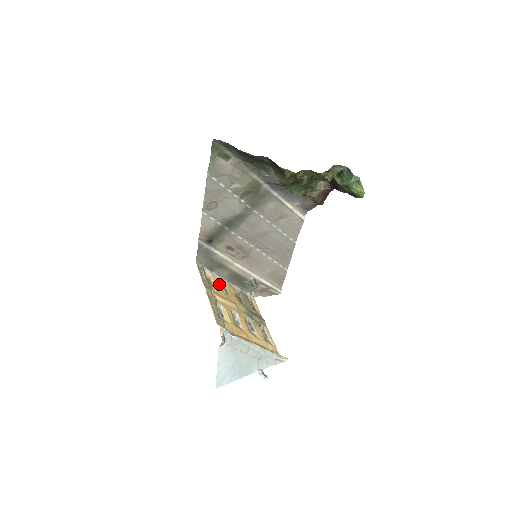
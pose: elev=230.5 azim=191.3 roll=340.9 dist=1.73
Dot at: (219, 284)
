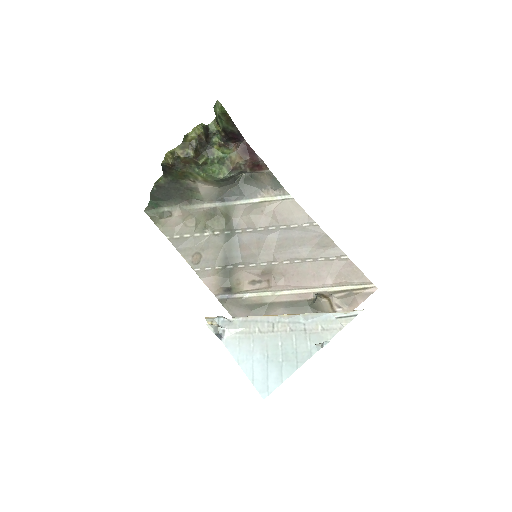
Dot at: occluded
